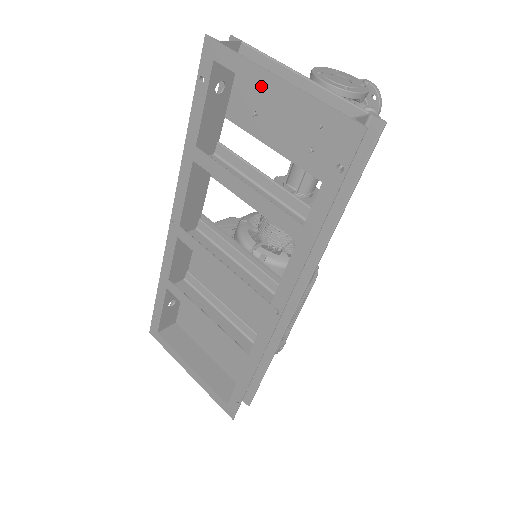
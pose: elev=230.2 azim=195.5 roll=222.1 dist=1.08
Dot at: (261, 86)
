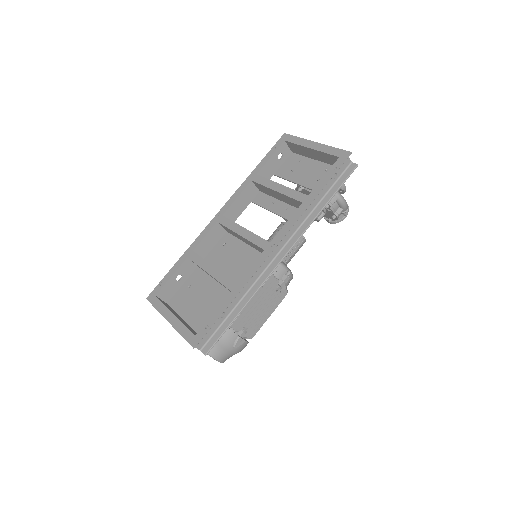
Dot at: (306, 146)
